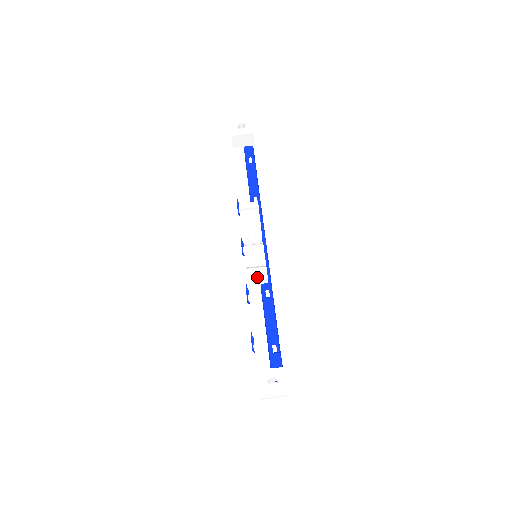
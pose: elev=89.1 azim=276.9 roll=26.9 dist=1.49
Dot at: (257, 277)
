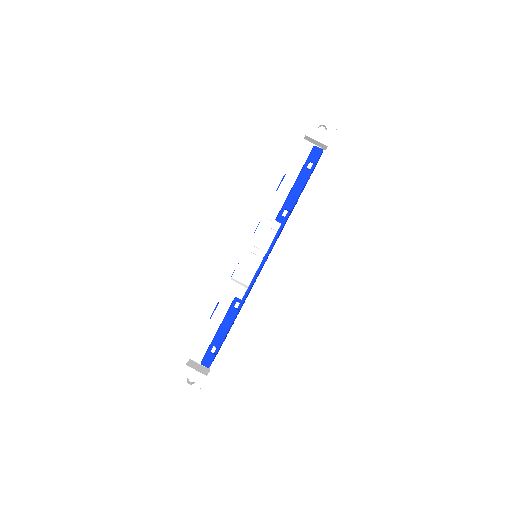
Dot at: (234, 292)
